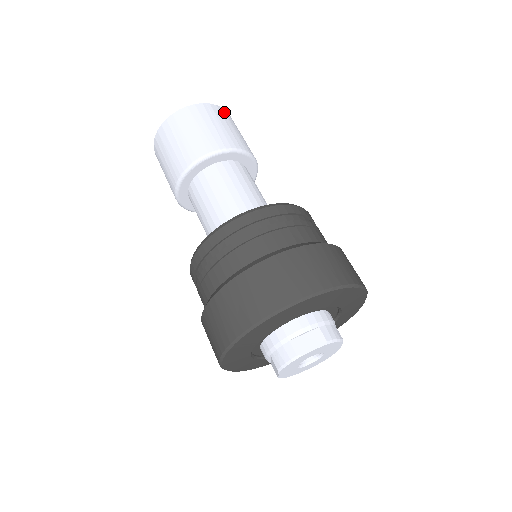
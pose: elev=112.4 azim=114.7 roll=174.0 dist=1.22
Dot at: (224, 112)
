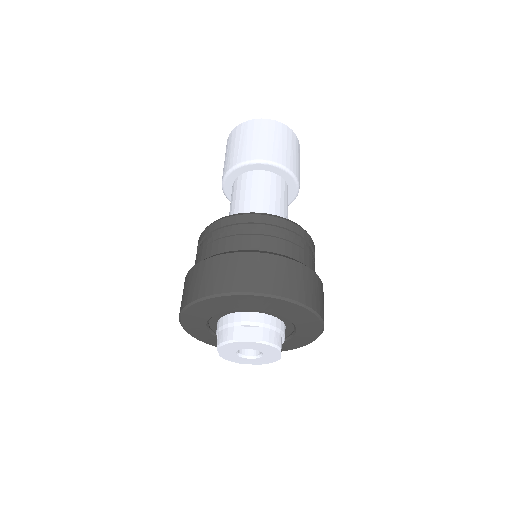
Dot at: (291, 134)
